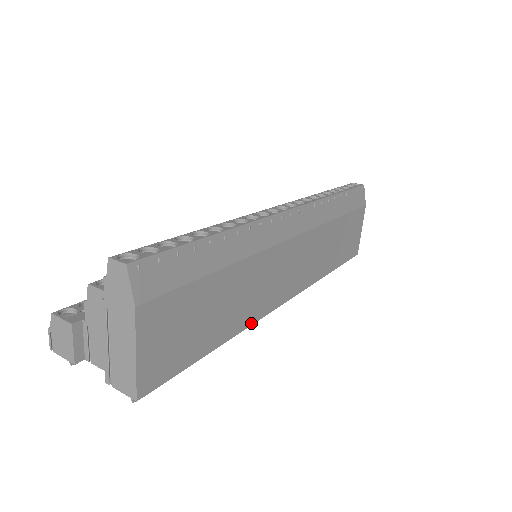
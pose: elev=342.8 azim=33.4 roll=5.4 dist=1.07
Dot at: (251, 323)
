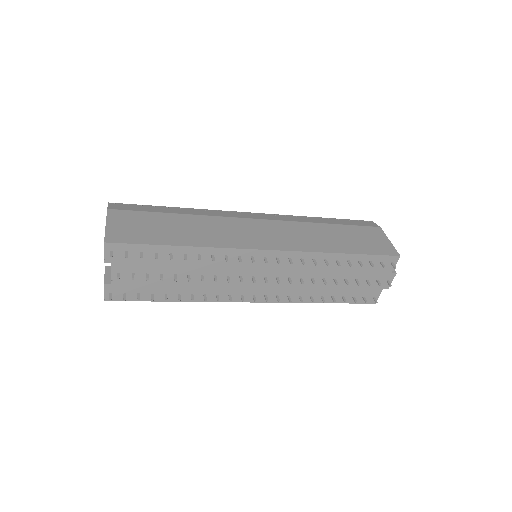
Dot at: (218, 247)
